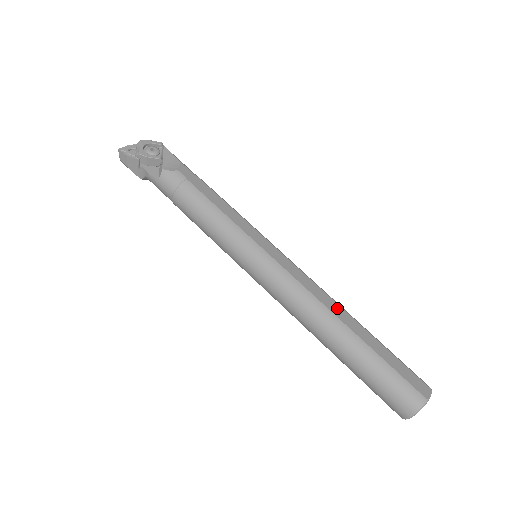
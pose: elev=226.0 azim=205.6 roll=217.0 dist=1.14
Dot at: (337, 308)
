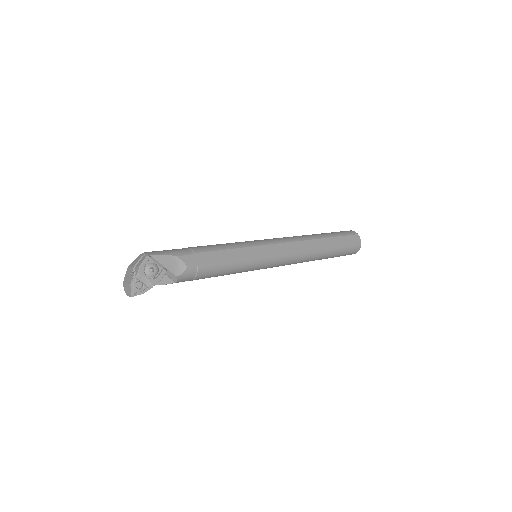
Dot at: (313, 243)
